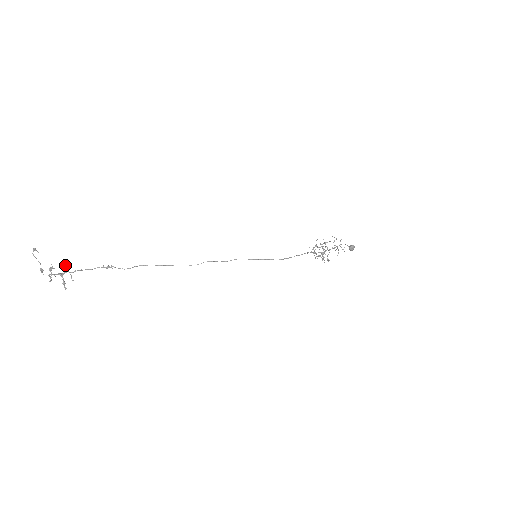
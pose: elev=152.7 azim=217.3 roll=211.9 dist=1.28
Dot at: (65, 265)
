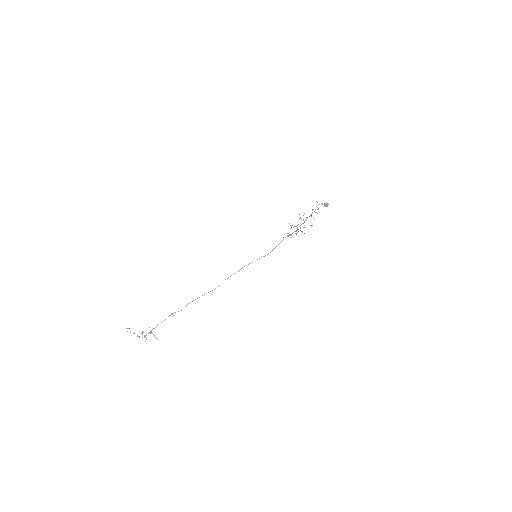
Dot at: occluded
